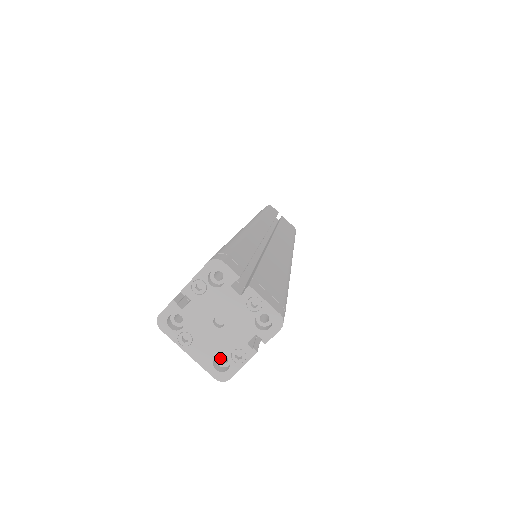
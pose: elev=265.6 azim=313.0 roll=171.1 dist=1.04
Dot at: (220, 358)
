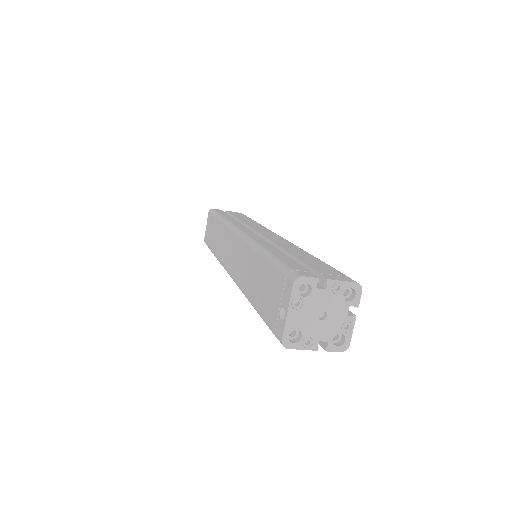
Dot at: occluded
